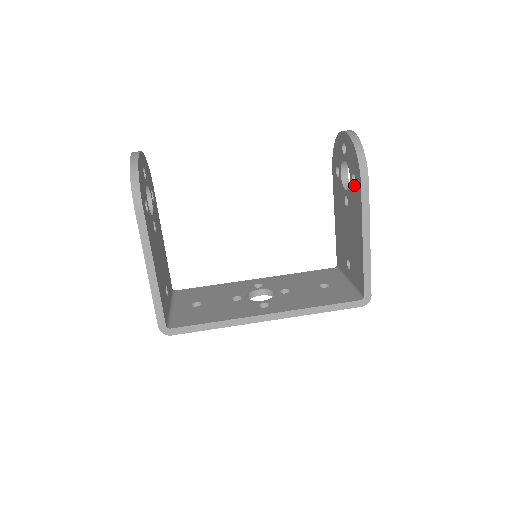
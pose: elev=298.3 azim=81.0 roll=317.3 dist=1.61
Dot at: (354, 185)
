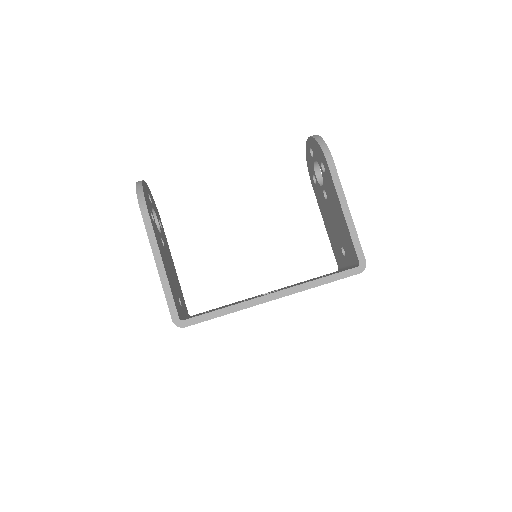
Dot at: (324, 171)
